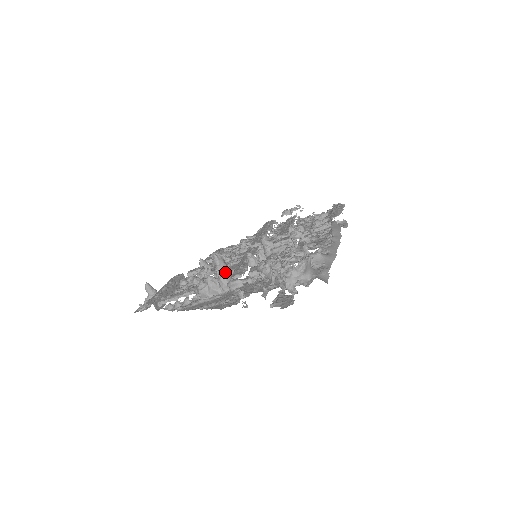
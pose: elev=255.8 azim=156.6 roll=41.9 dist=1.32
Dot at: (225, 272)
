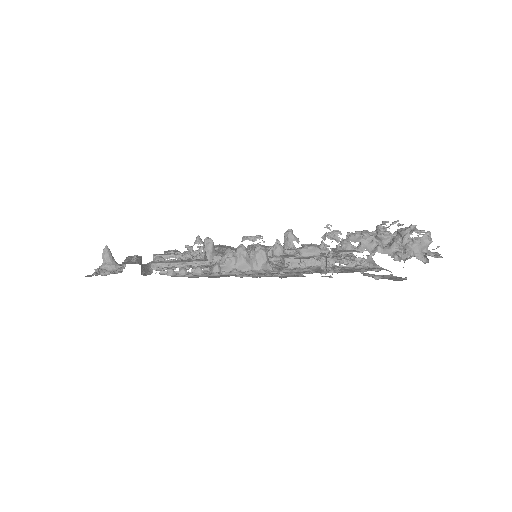
Dot at: occluded
